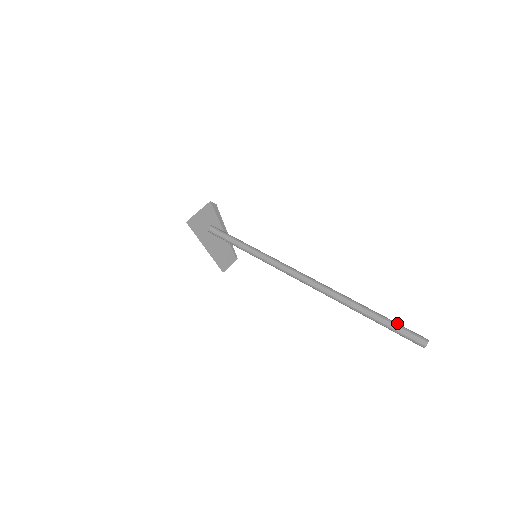
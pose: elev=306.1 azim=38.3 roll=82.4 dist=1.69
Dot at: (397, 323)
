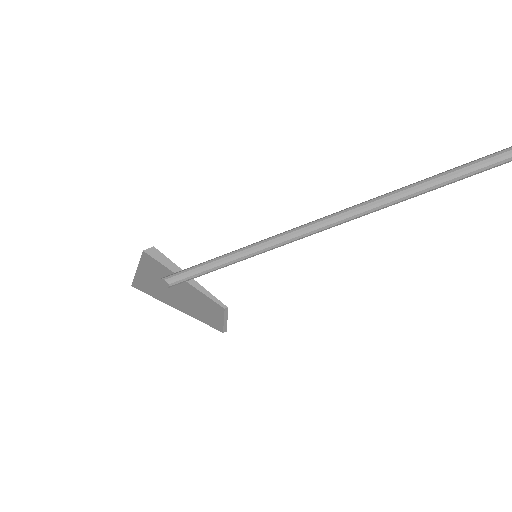
Dot at: (495, 153)
